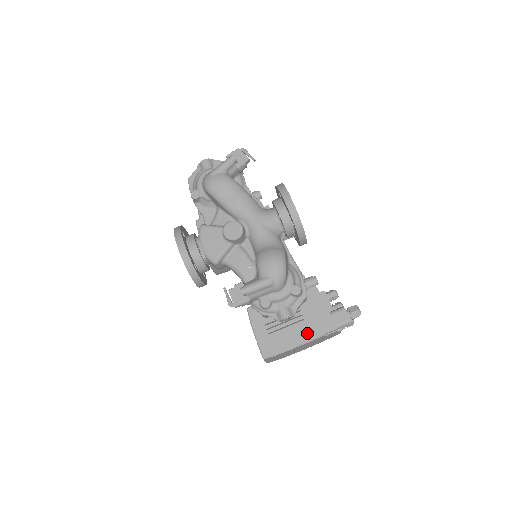
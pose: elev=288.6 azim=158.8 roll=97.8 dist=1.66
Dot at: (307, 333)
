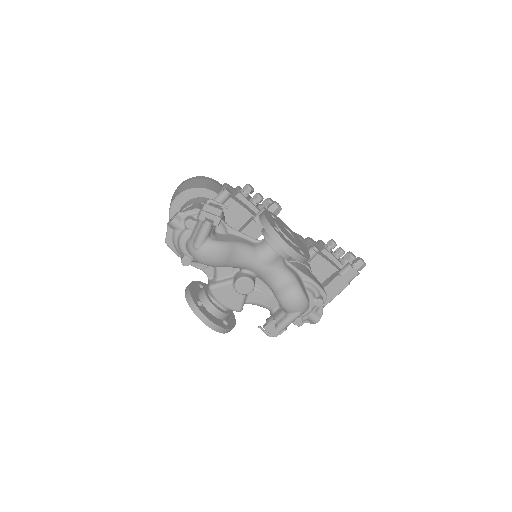
Dot at: (327, 297)
